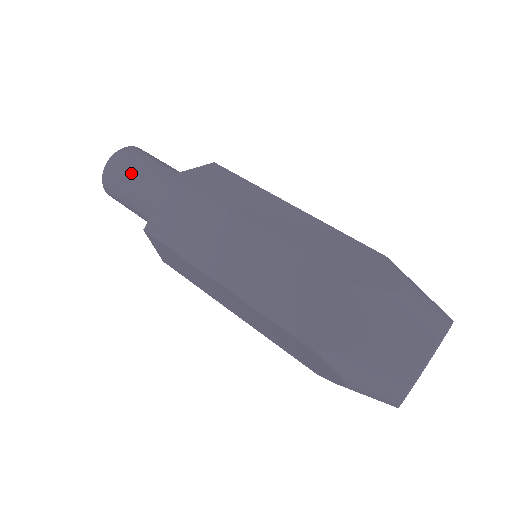
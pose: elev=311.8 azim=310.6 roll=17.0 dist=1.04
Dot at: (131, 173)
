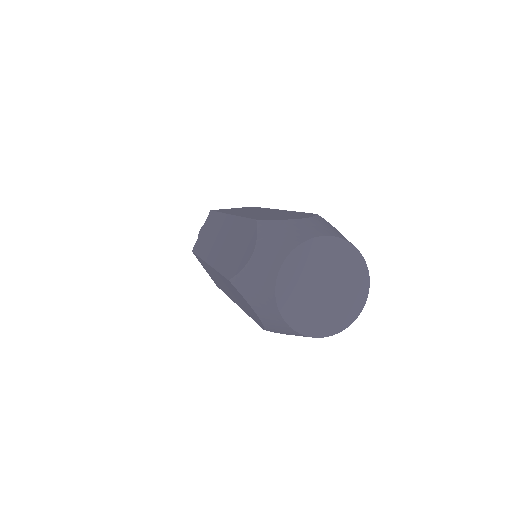
Dot at: occluded
